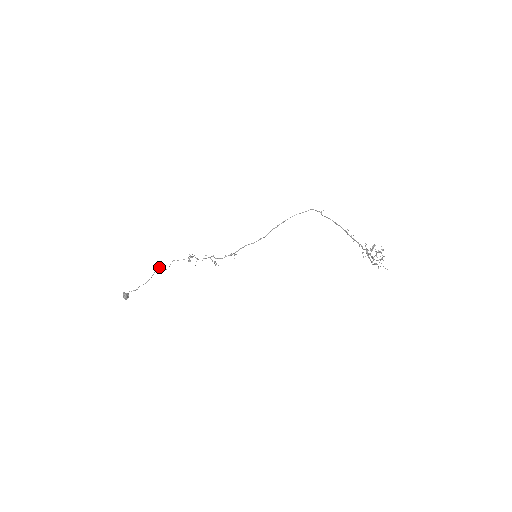
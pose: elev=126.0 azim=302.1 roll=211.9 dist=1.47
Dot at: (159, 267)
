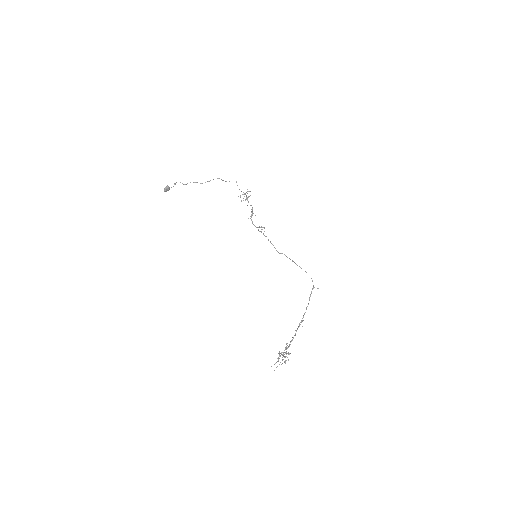
Dot at: occluded
